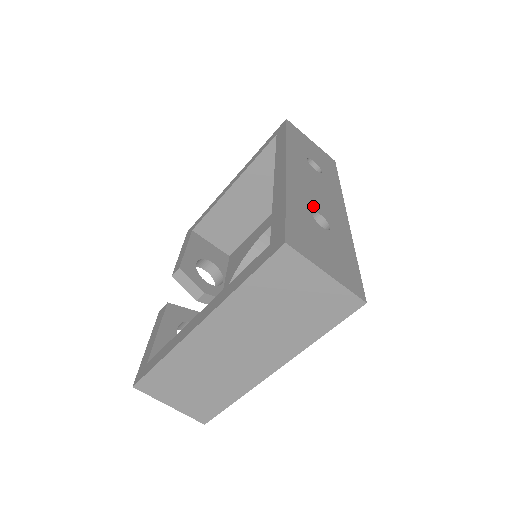
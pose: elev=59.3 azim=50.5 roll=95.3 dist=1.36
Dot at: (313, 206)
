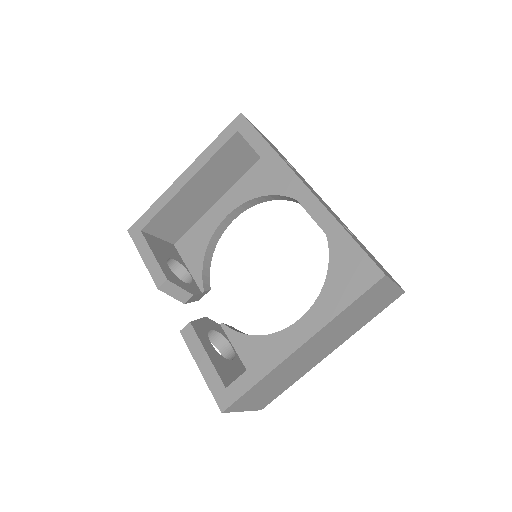
Dot at: occluded
